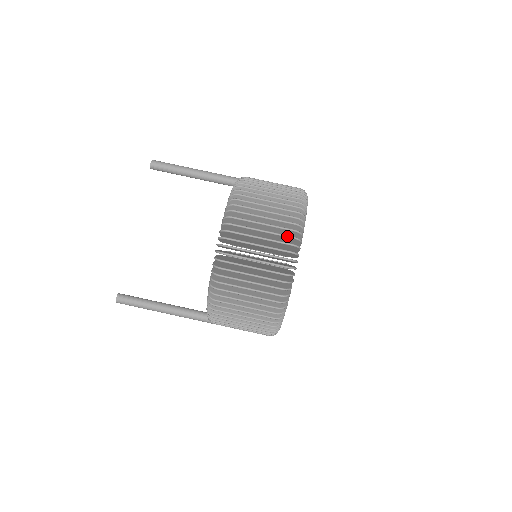
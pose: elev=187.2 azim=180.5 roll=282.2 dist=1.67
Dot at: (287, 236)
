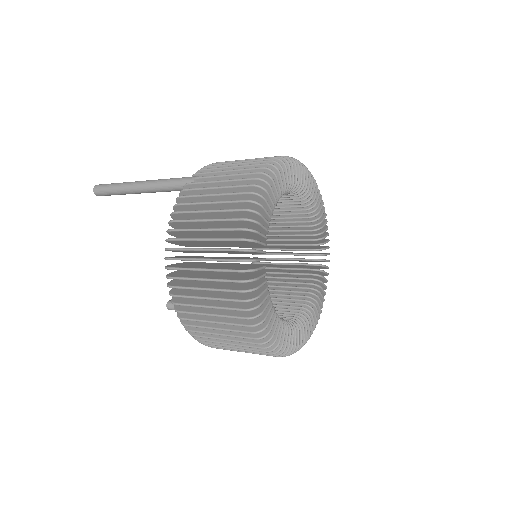
Dot at: occluded
